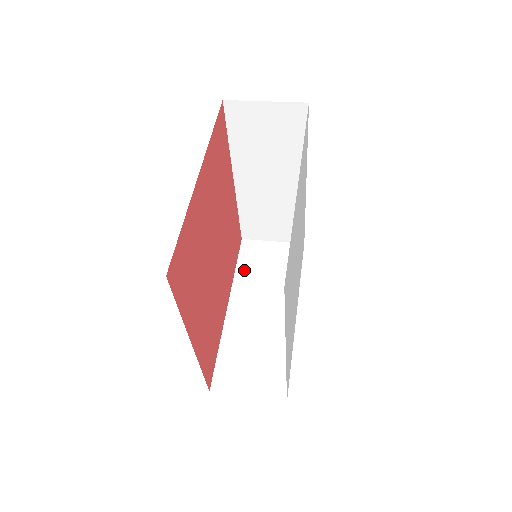
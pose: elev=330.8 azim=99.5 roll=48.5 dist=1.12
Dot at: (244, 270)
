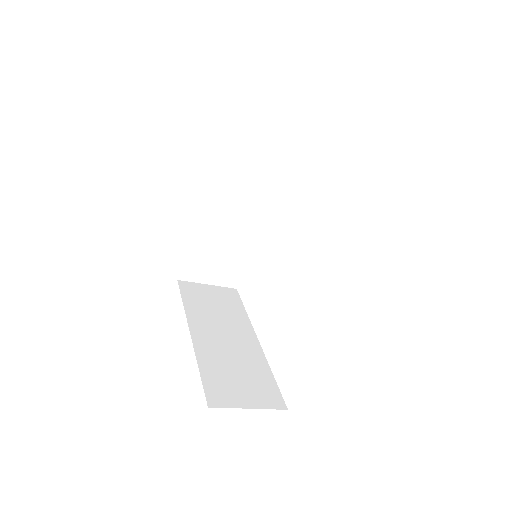
Dot at: (192, 304)
